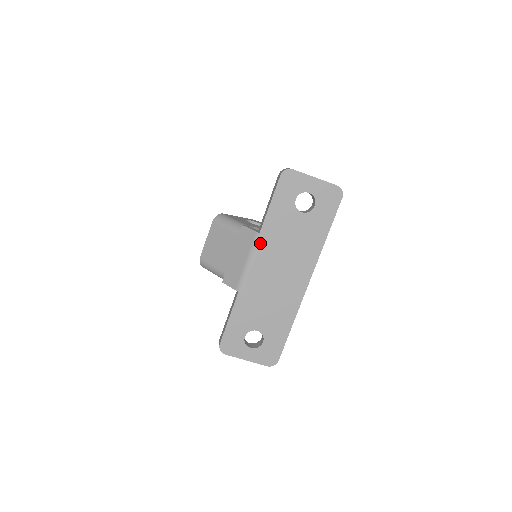
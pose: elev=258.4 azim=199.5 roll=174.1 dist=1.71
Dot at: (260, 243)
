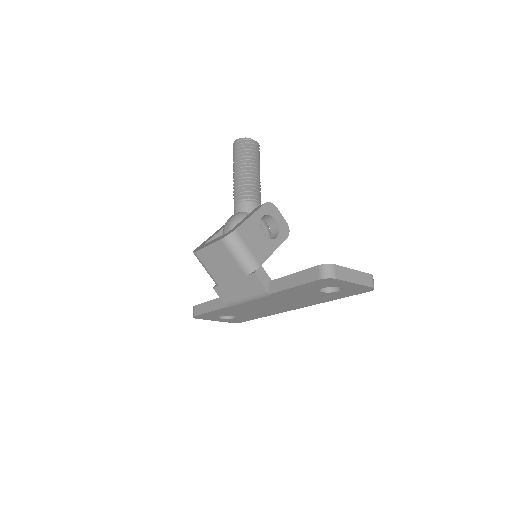
Dot at: (266, 297)
